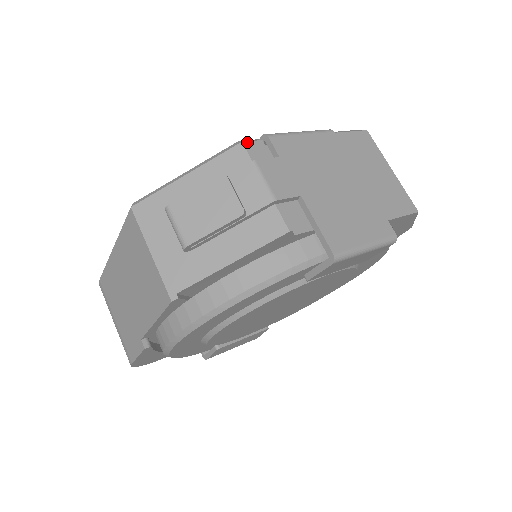
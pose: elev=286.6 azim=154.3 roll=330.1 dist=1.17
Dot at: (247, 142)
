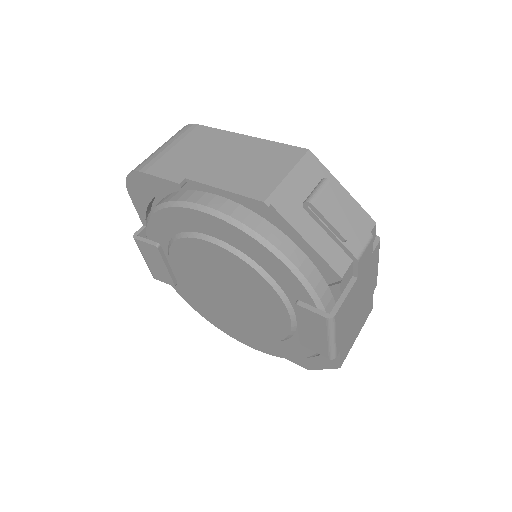
Dot at: occluded
